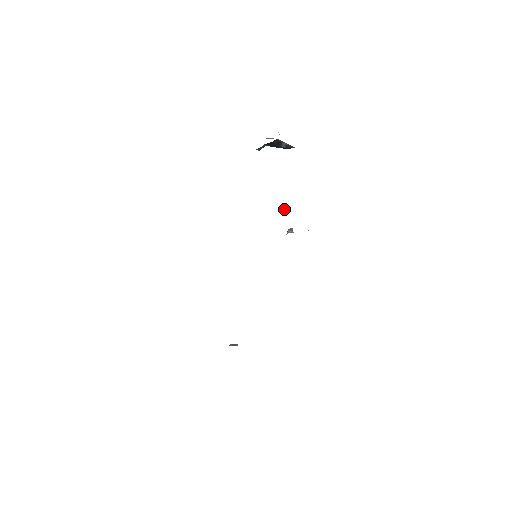
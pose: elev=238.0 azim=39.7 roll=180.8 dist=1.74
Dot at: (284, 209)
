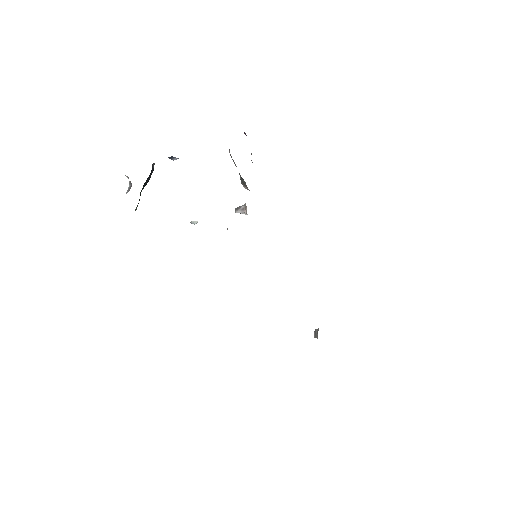
Dot at: (197, 222)
